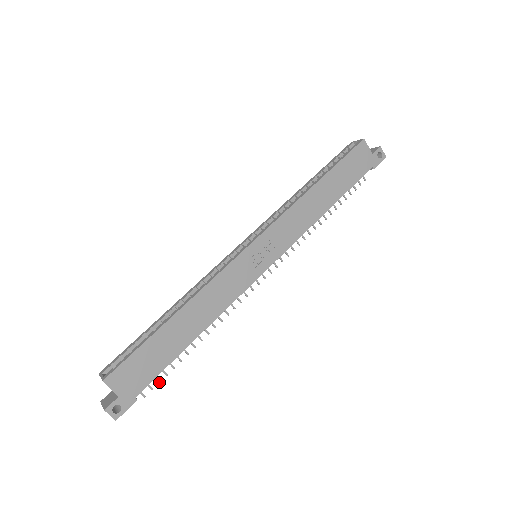
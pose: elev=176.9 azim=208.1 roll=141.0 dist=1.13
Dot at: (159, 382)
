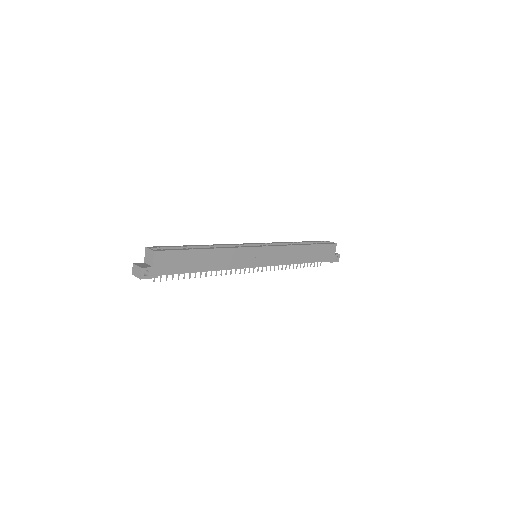
Dot at: occluded
